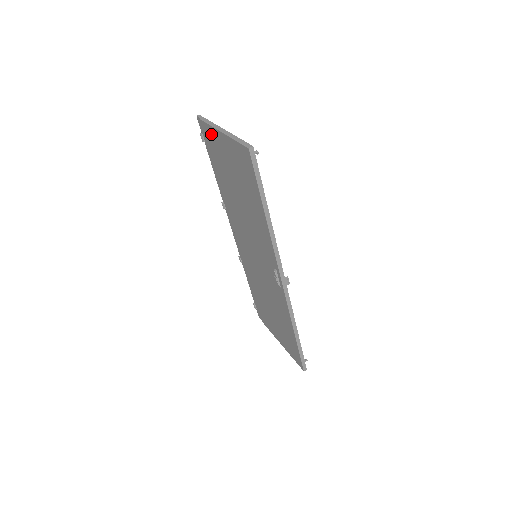
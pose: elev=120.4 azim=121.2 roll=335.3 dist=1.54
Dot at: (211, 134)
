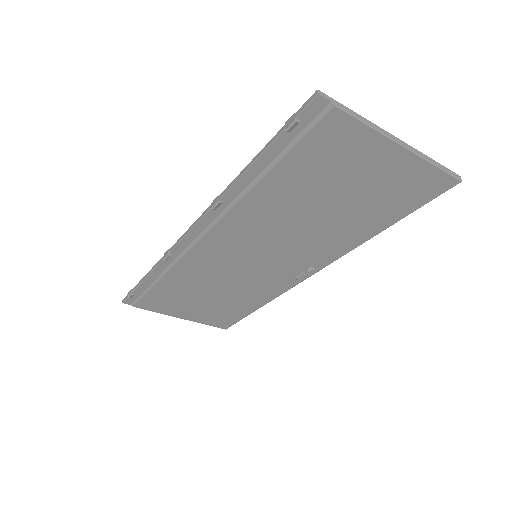
Dot at: (353, 136)
